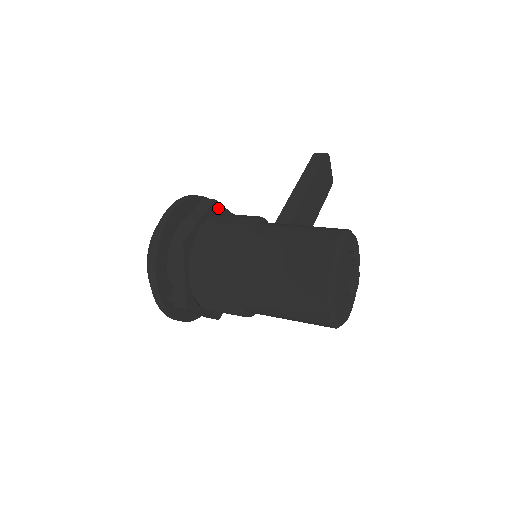
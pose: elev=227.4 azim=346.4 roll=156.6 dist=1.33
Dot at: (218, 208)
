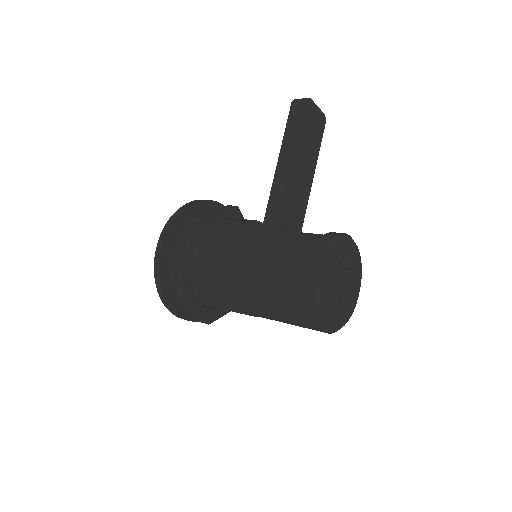
Dot at: (204, 222)
